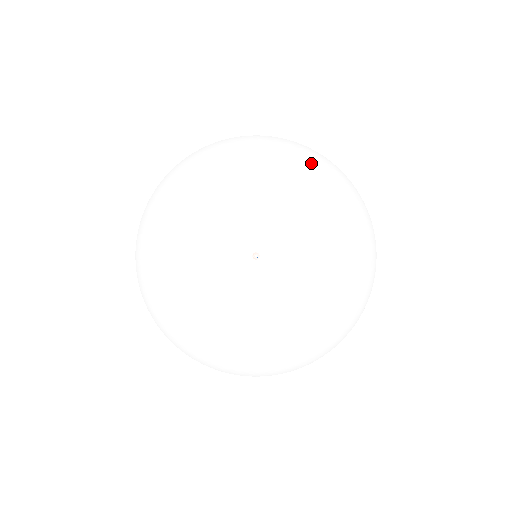
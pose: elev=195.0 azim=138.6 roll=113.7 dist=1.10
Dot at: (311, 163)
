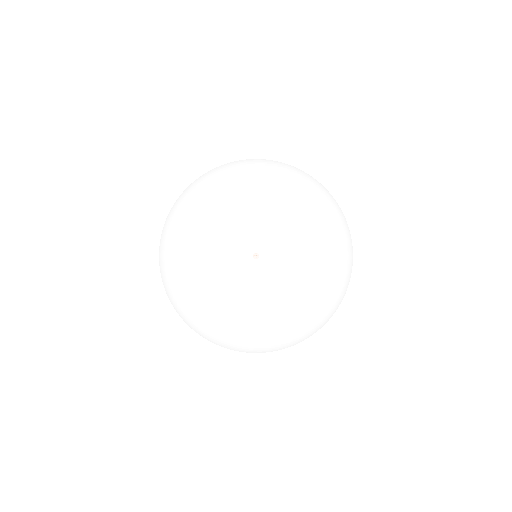
Dot at: (225, 166)
